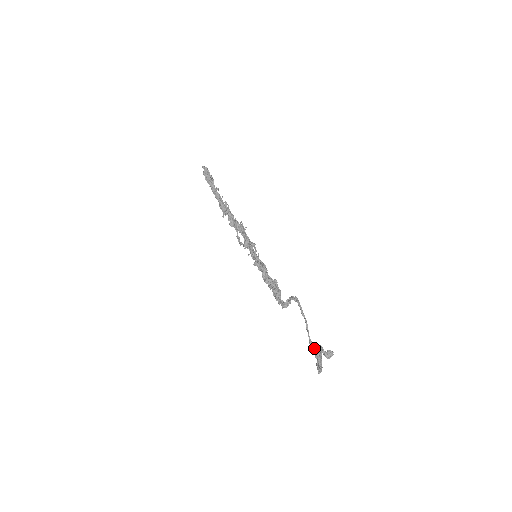
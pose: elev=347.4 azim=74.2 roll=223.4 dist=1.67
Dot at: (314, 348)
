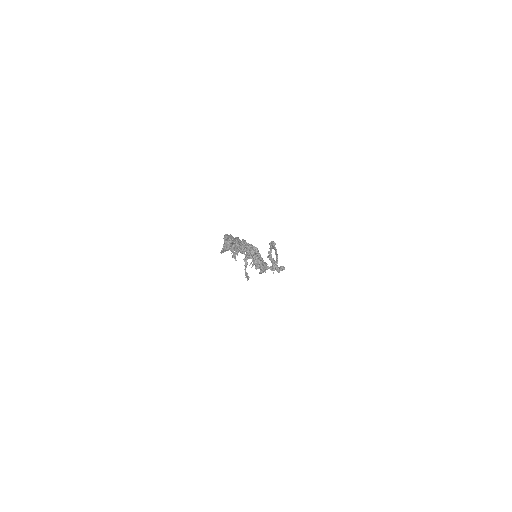
Dot at: occluded
